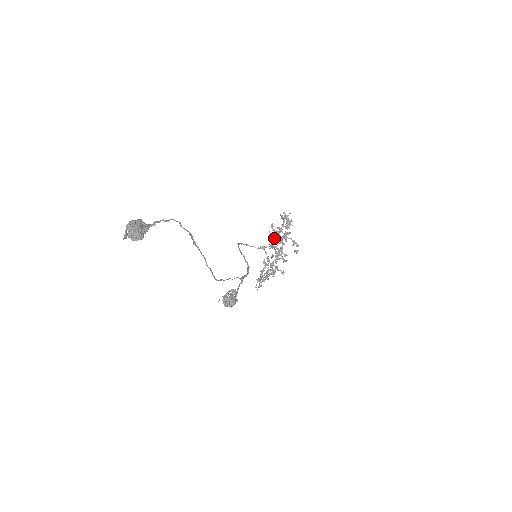
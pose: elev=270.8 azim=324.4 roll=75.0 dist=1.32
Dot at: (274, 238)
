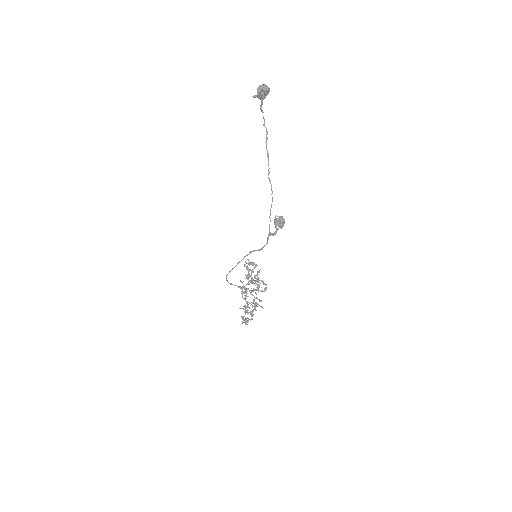
Dot at: (253, 265)
